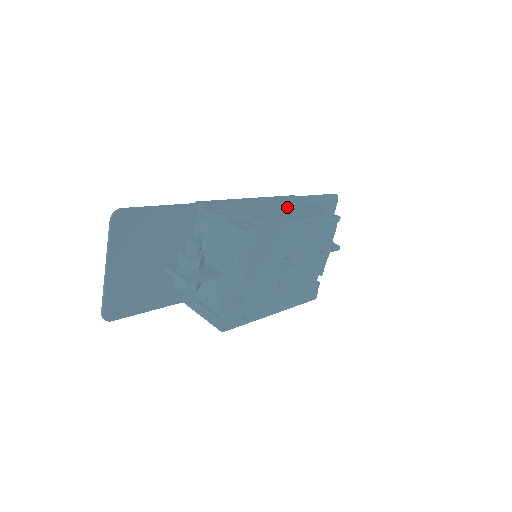
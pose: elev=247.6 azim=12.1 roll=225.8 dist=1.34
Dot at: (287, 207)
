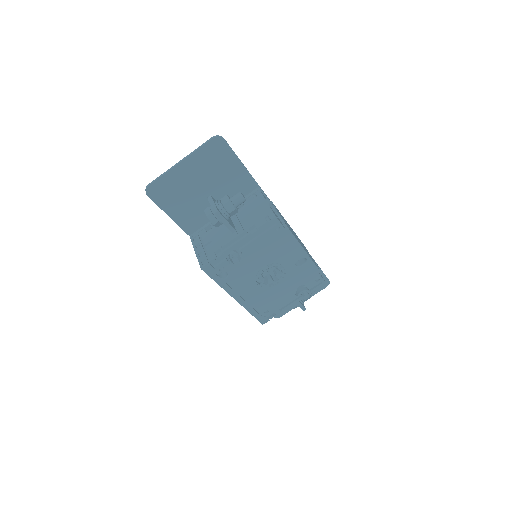
Dot at: (302, 244)
